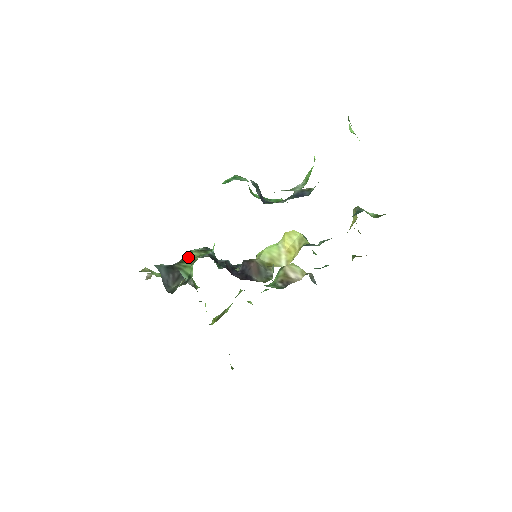
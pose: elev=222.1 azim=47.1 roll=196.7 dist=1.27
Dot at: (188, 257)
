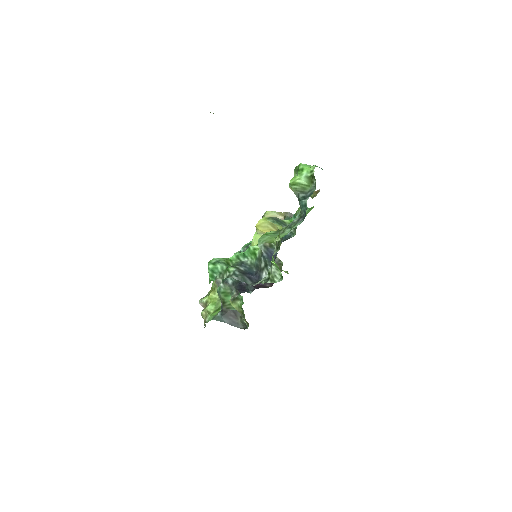
Dot at: (224, 298)
